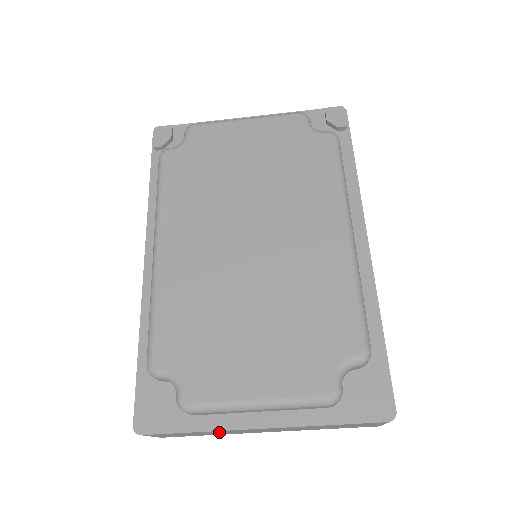
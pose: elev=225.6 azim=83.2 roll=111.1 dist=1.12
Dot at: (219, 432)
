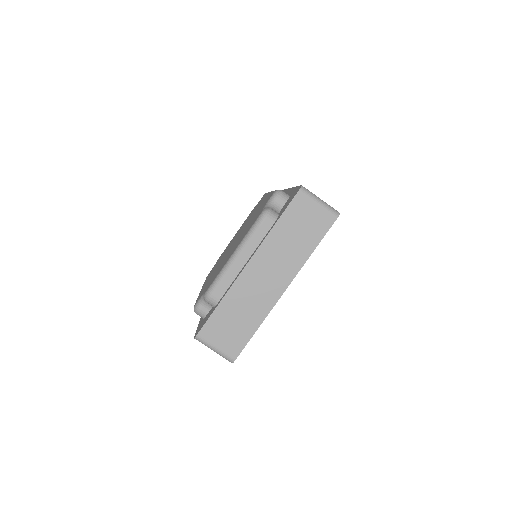
Dot at: (241, 301)
